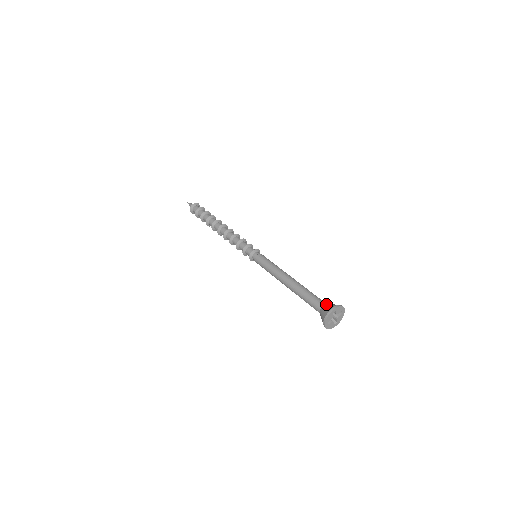
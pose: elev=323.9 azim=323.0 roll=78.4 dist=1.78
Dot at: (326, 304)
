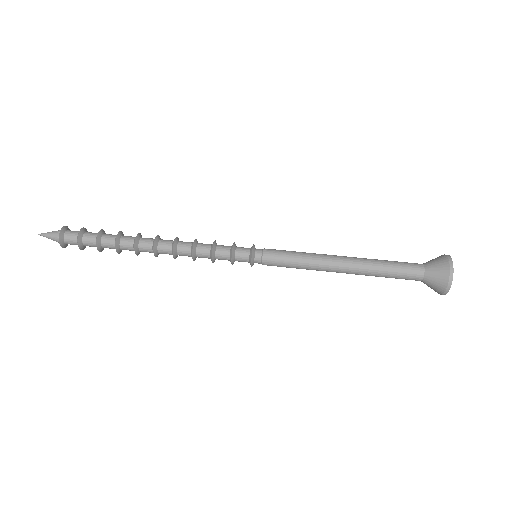
Dot at: occluded
